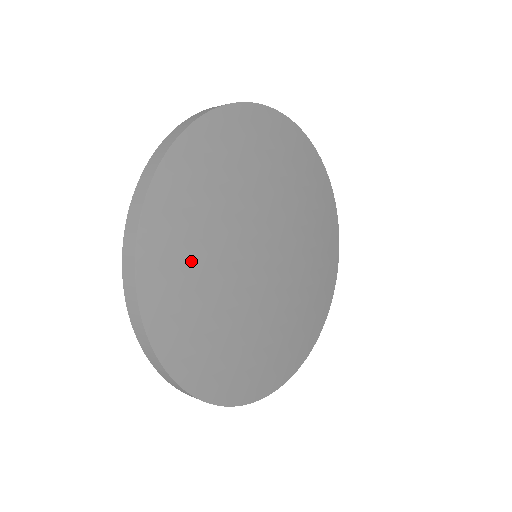
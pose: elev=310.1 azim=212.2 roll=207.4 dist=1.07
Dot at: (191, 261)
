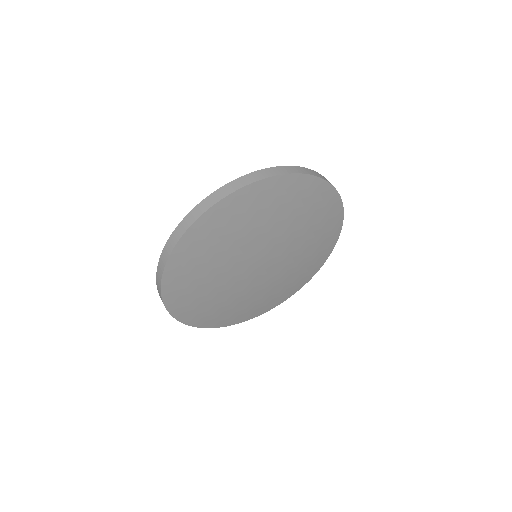
Dot at: (200, 273)
